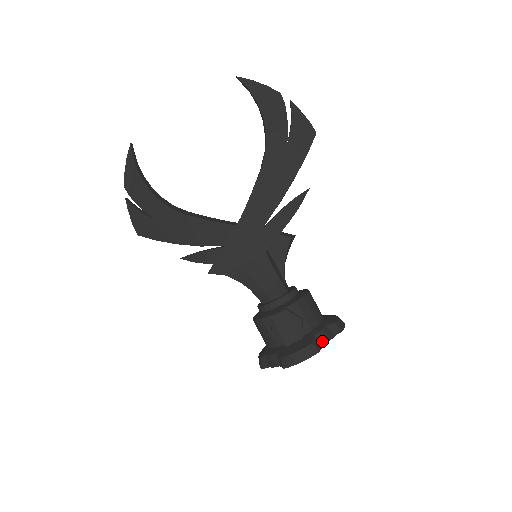
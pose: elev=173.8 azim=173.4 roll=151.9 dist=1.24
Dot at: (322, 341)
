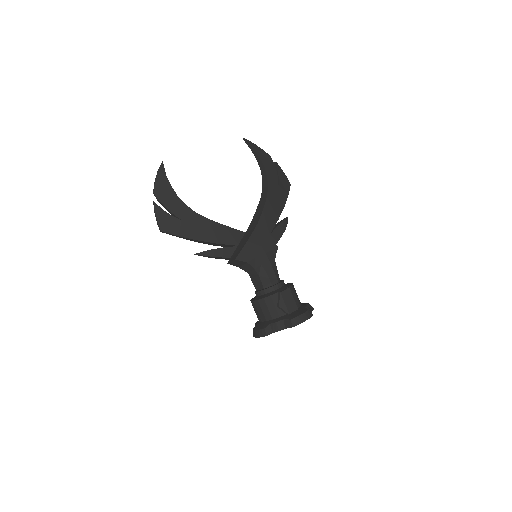
Dot at: occluded
